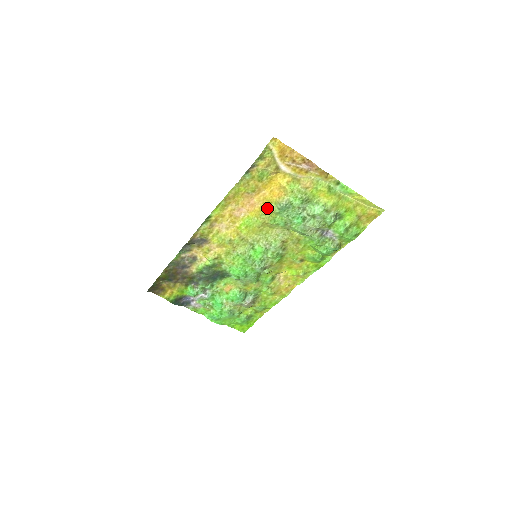
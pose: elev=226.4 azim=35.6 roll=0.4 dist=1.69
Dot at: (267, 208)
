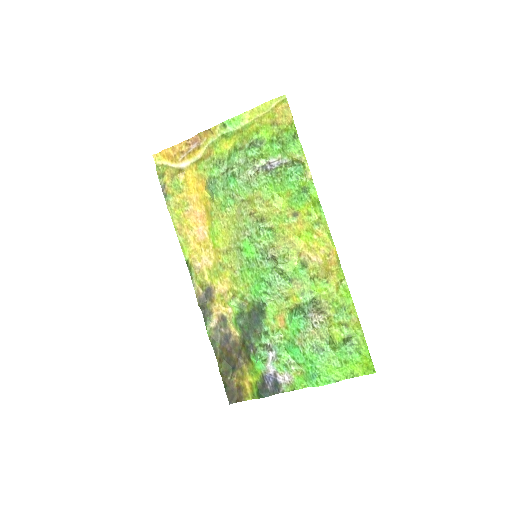
Dot at: (209, 204)
